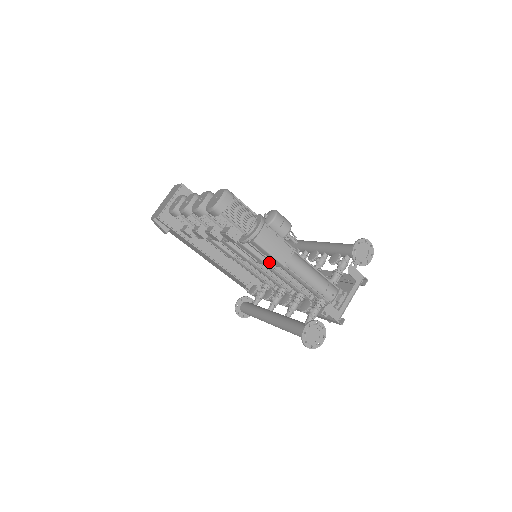
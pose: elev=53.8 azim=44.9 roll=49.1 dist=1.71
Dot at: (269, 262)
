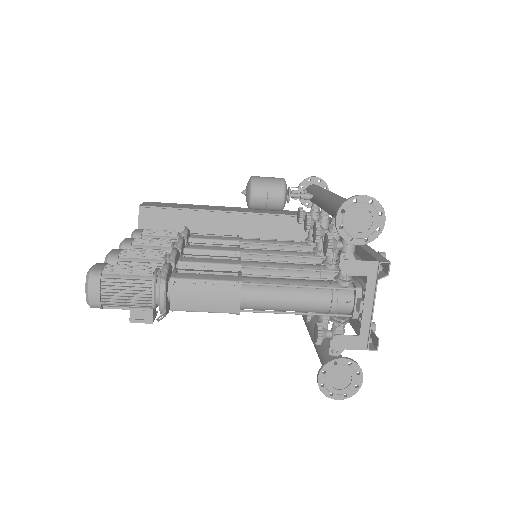
Dot at: occluded
